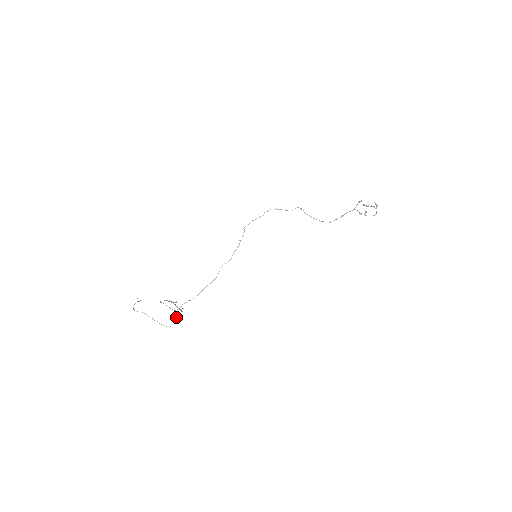
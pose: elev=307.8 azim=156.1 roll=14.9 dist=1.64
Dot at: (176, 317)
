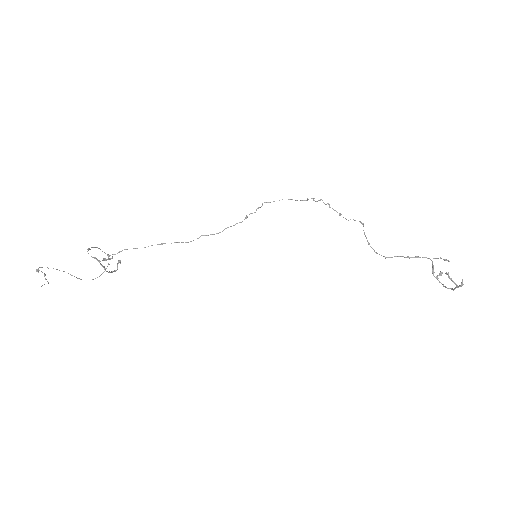
Dot at: occluded
